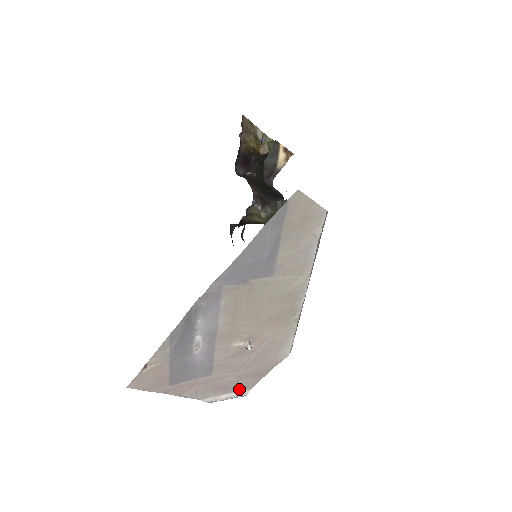
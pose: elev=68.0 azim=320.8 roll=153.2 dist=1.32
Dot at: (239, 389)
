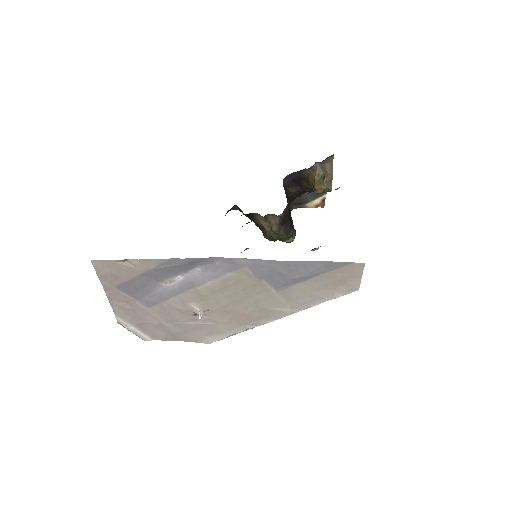
Dot at: (147, 333)
